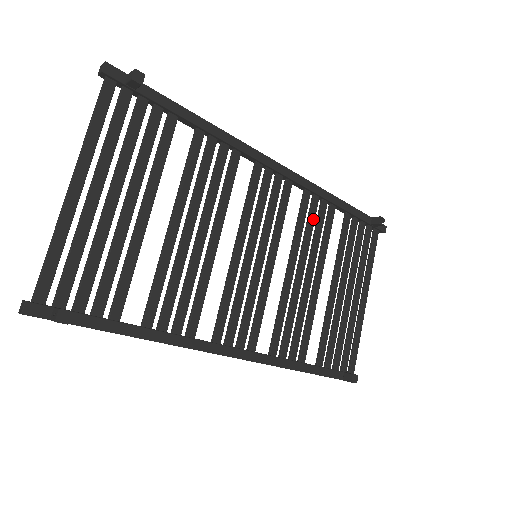
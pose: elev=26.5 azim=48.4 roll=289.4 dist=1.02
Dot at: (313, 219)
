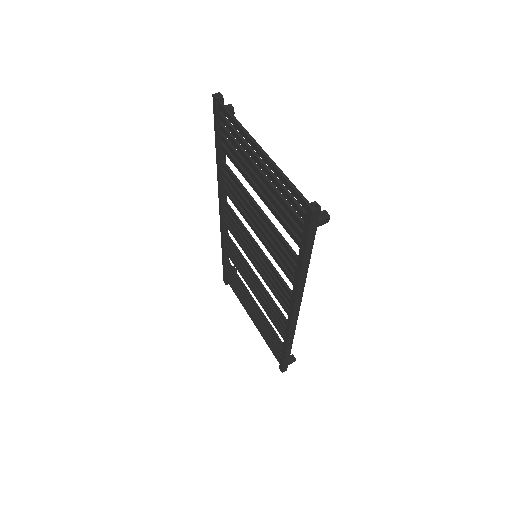
Dot at: (235, 252)
